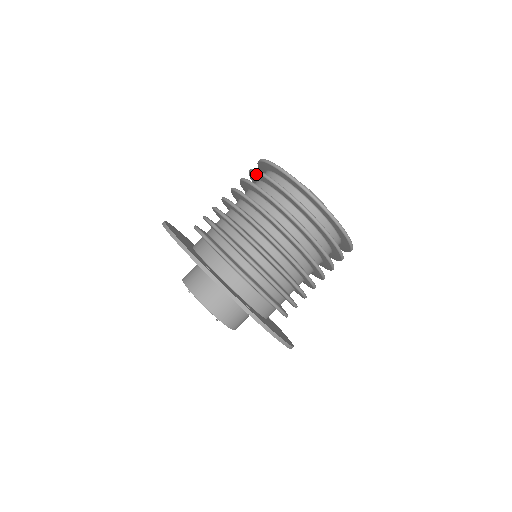
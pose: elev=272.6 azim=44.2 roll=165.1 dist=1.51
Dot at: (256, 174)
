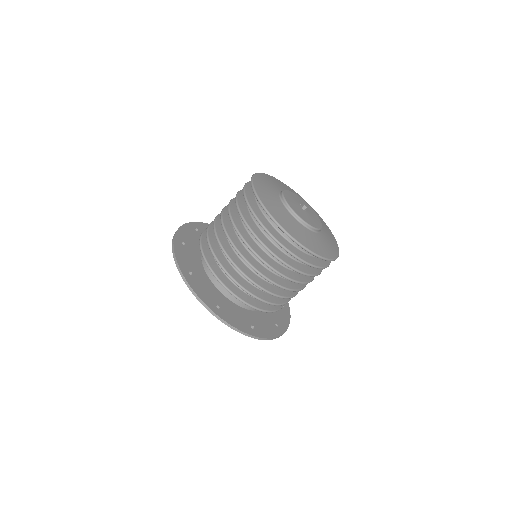
Dot at: occluded
